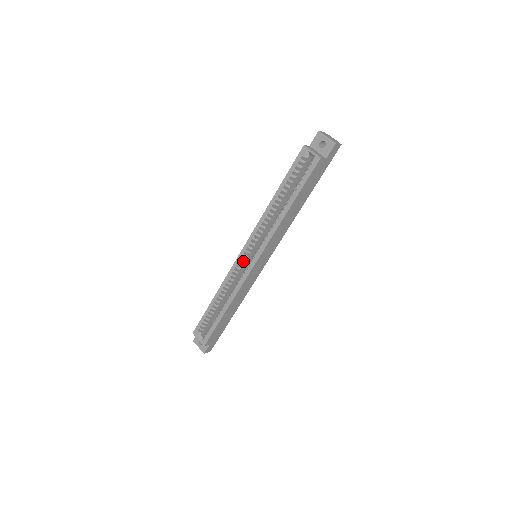
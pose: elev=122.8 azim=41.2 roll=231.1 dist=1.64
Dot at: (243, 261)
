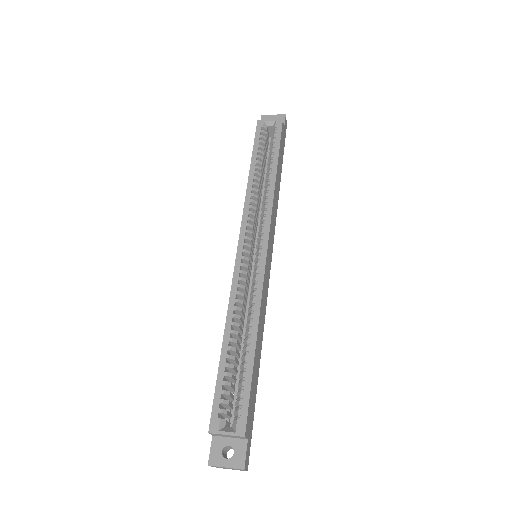
Dot at: (243, 267)
